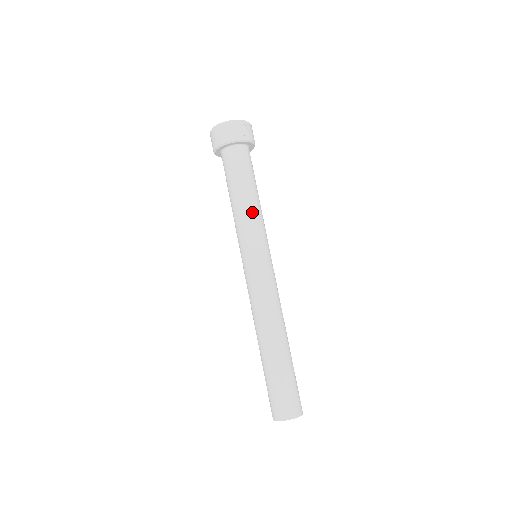
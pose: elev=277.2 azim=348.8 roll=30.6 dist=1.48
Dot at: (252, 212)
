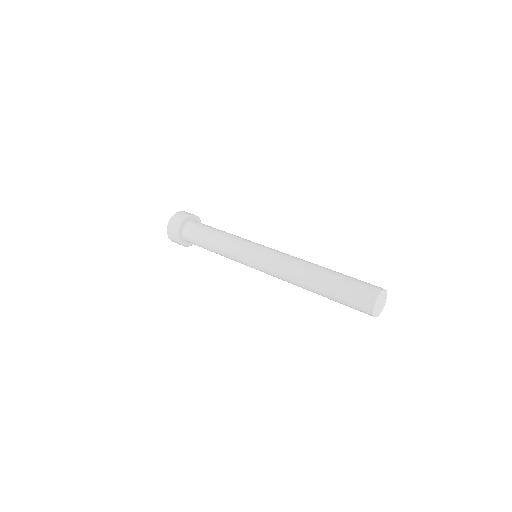
Dot at: occluded
